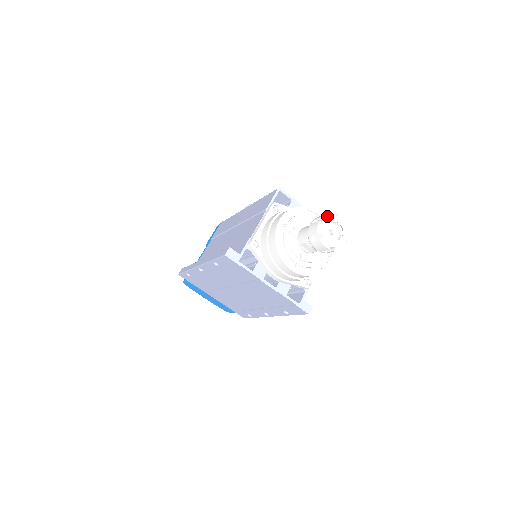
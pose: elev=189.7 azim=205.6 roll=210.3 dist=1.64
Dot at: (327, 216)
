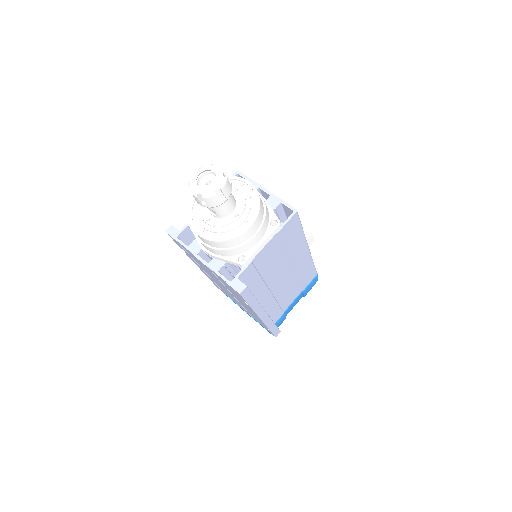
Dot at: (202, 166)
